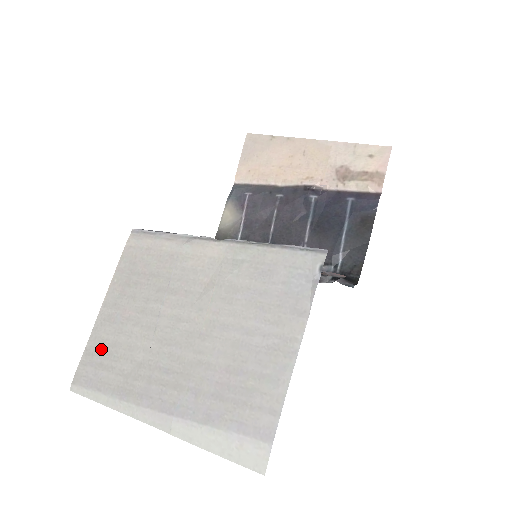
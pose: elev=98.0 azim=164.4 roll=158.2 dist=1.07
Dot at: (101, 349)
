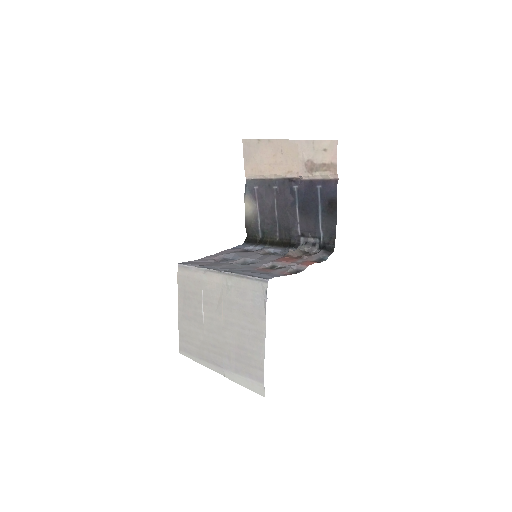
Dot at: (185, 333)
